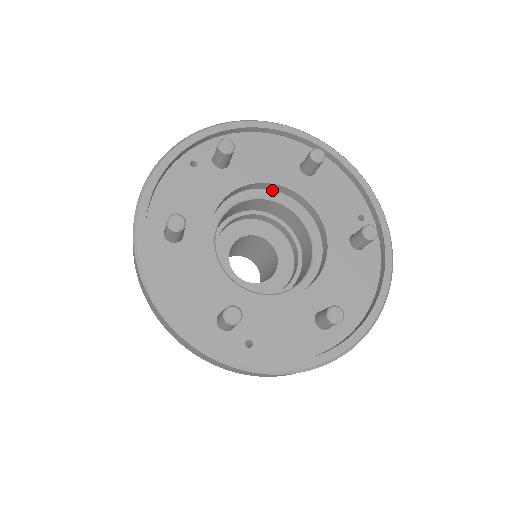
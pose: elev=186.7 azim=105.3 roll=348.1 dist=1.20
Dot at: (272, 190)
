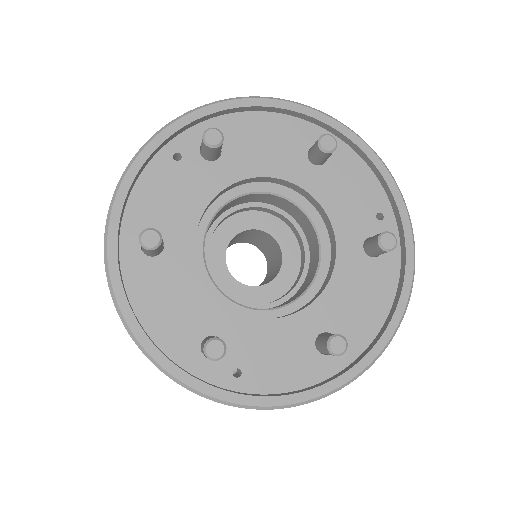
Dot at: occluded
